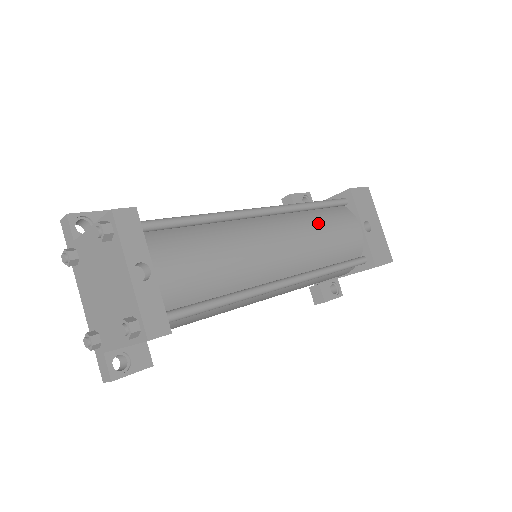
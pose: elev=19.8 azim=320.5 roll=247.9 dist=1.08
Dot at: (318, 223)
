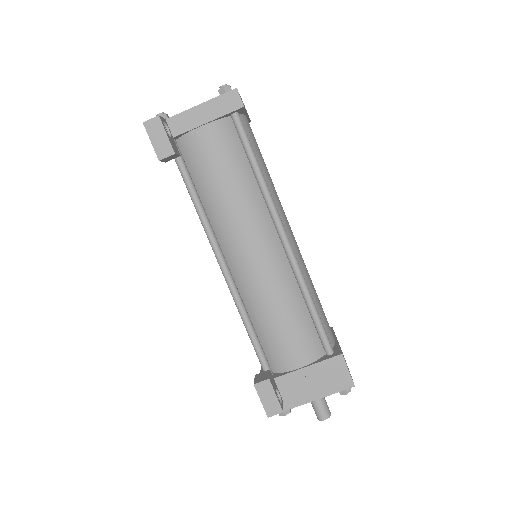
Dot at: occluded
